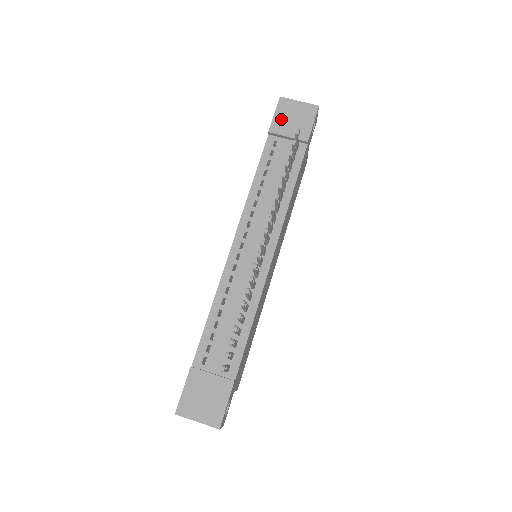
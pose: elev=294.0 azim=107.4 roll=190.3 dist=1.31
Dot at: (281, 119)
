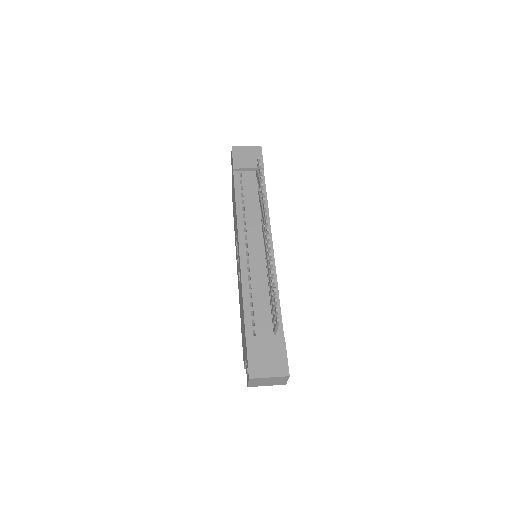
Dot at: (239, 159)
